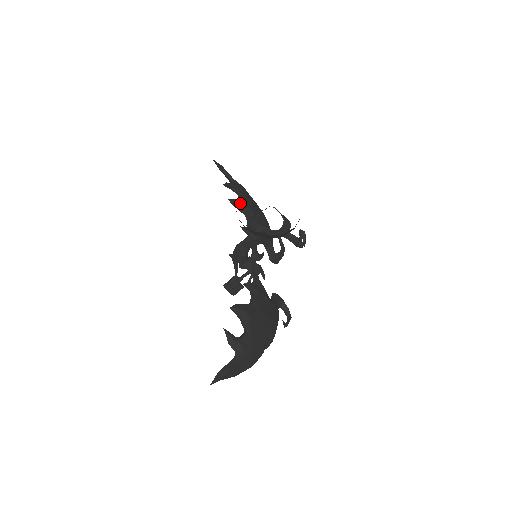
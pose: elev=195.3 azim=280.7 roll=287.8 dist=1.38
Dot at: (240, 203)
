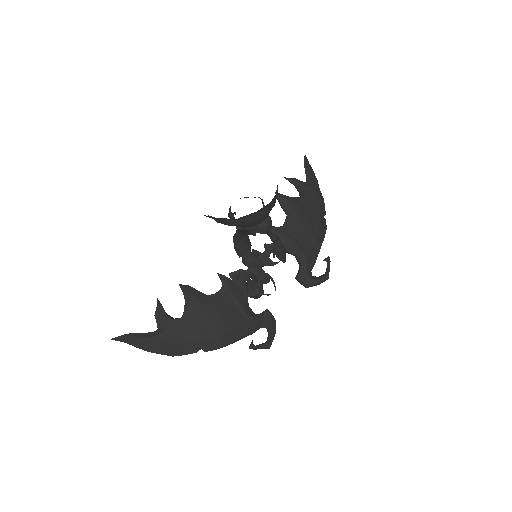
Dot at: (286, 200)
